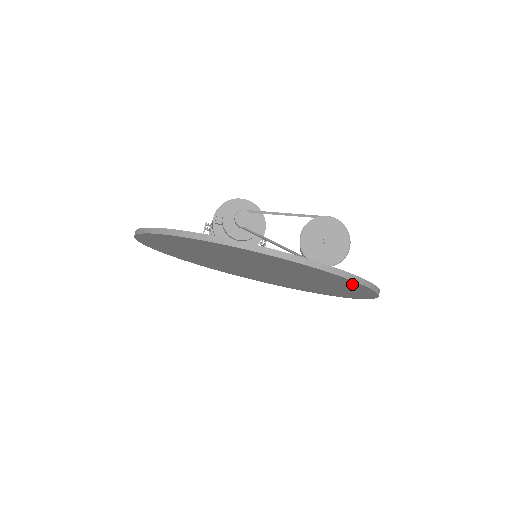
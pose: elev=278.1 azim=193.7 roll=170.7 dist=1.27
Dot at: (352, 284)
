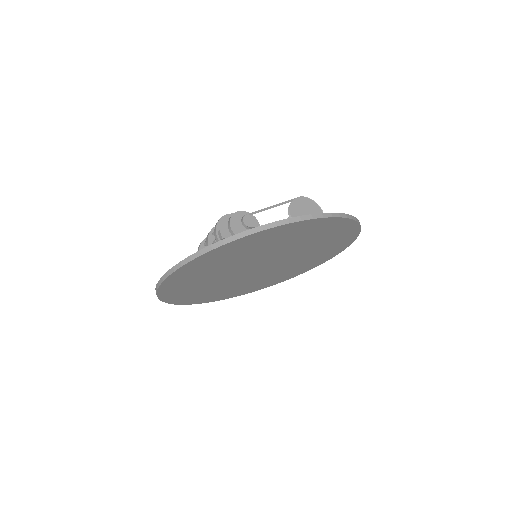
Dot at: (349, 229)
